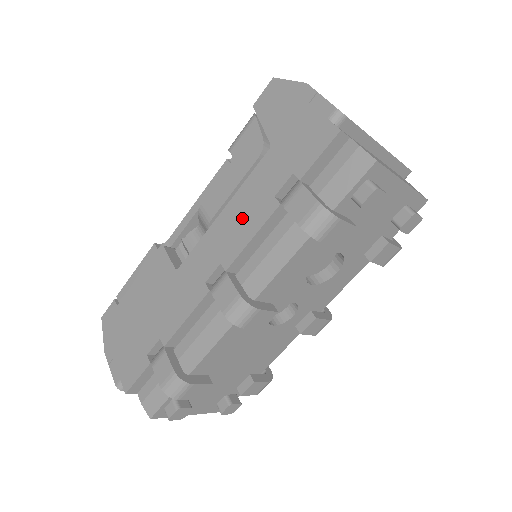
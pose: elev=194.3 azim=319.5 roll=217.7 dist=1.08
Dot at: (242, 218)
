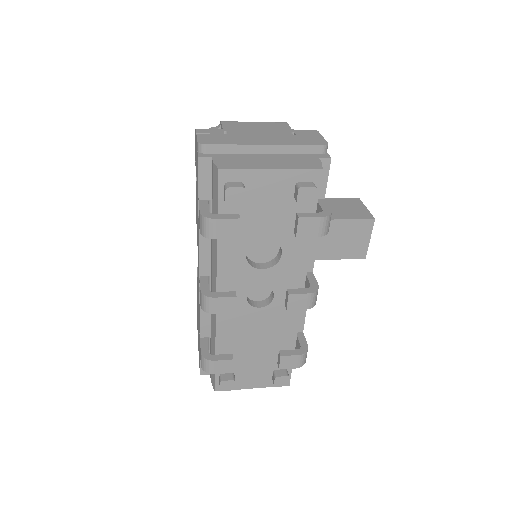
Dot at: occluded
